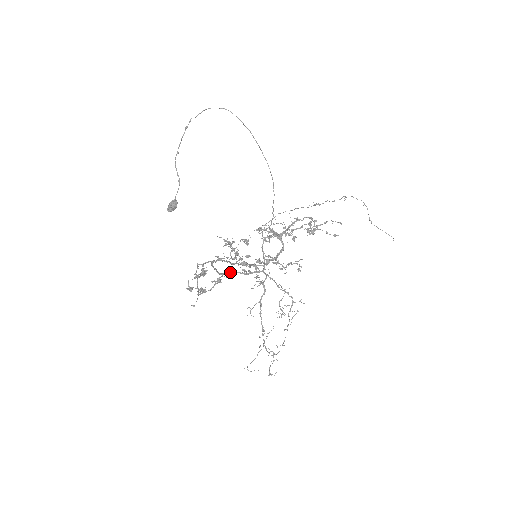
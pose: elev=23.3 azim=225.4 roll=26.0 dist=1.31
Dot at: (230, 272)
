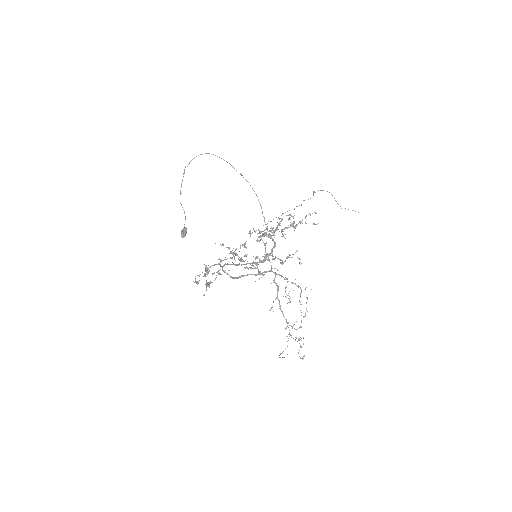
Dot at: (242, 276)
